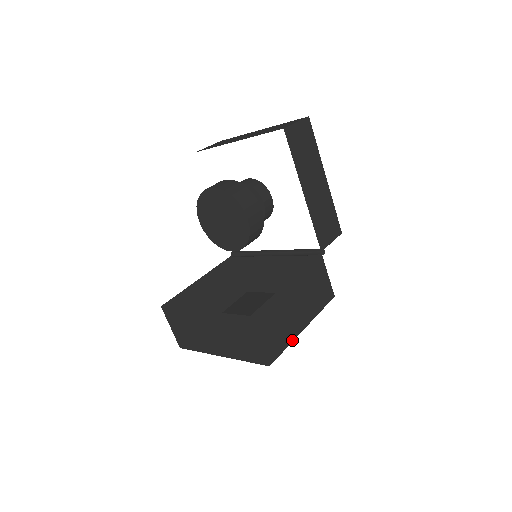
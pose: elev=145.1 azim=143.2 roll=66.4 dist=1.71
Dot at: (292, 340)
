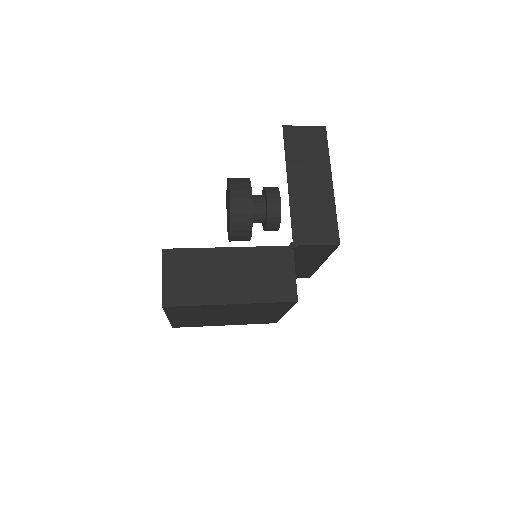
Dot at: (206, 304)
